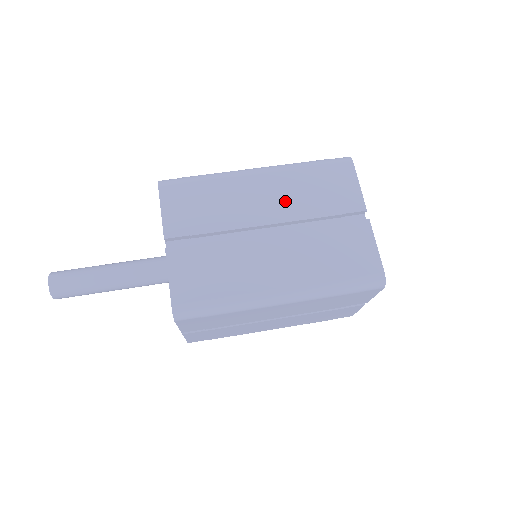
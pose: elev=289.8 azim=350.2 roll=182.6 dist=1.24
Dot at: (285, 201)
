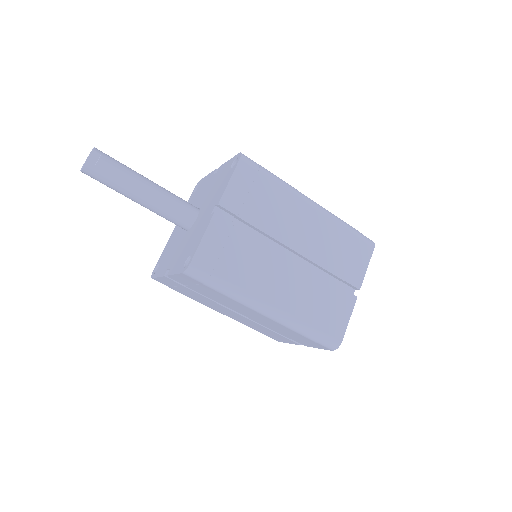
Dot at: (316, 242)
